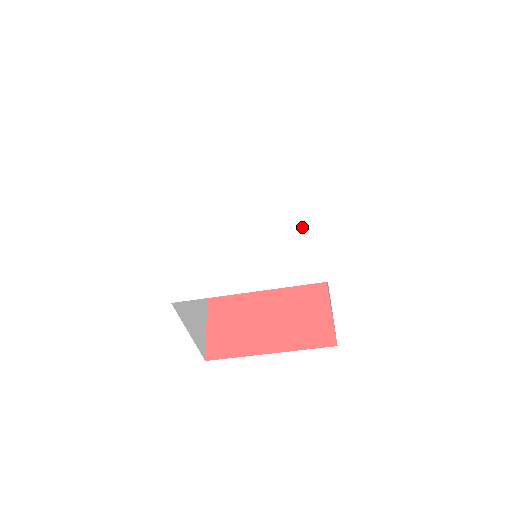
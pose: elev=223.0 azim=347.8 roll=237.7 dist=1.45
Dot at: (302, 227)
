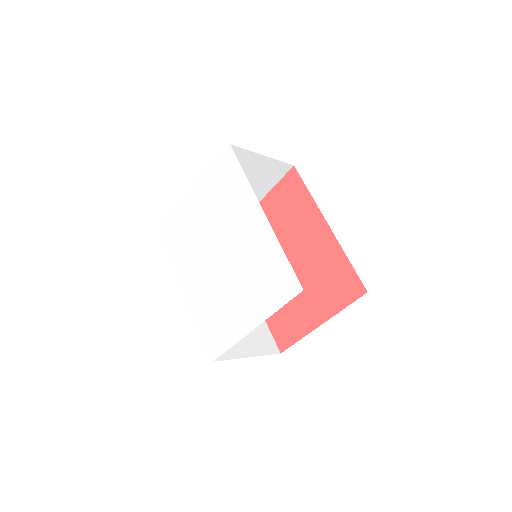
Dot at: (261, 236)
